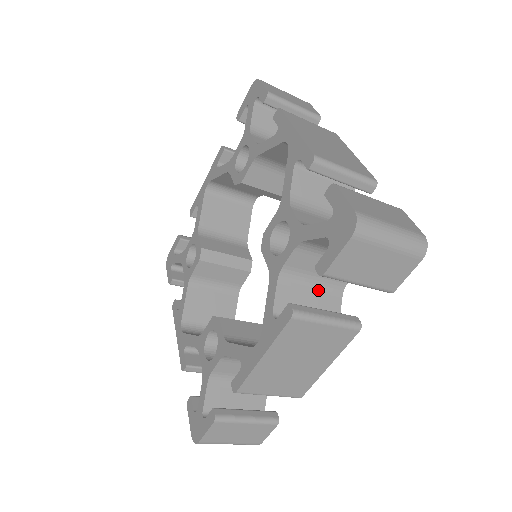
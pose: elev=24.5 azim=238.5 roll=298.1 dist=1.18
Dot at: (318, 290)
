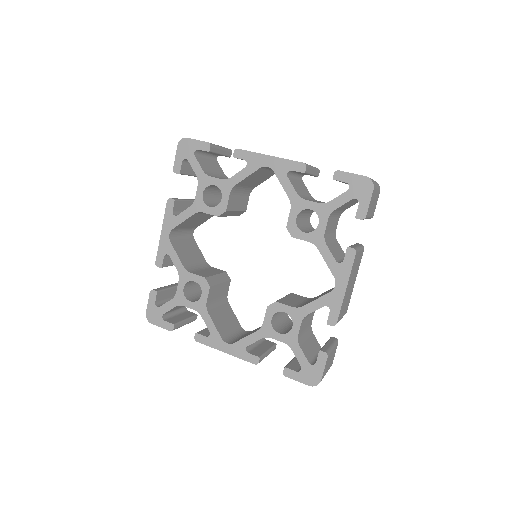
Dot at: occluded
